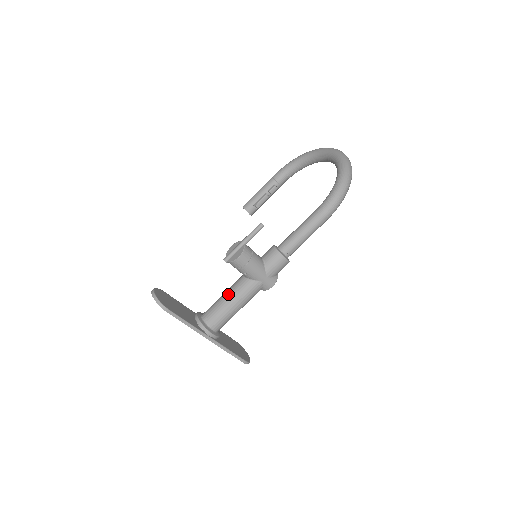
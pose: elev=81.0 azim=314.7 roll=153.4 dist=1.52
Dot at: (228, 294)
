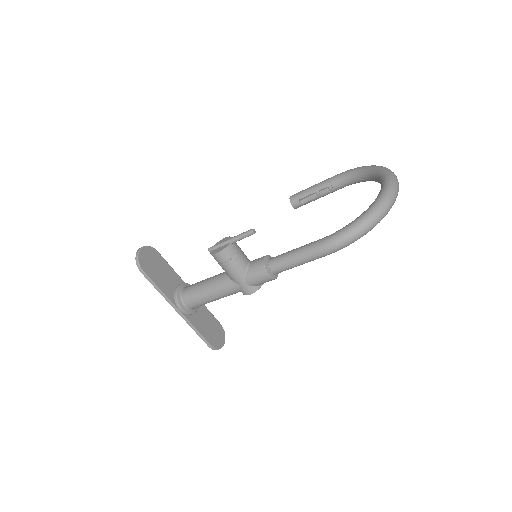
Dot at: (208, 281)
